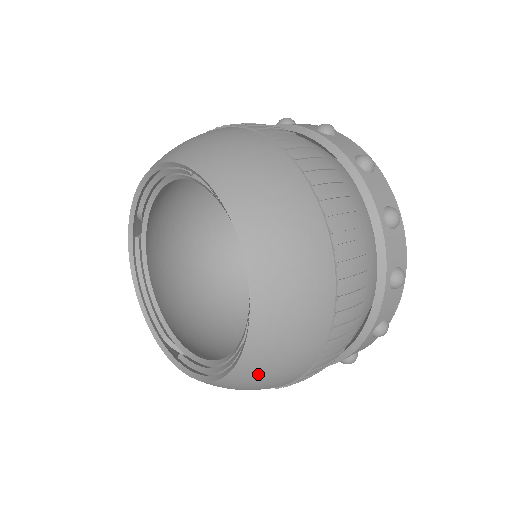
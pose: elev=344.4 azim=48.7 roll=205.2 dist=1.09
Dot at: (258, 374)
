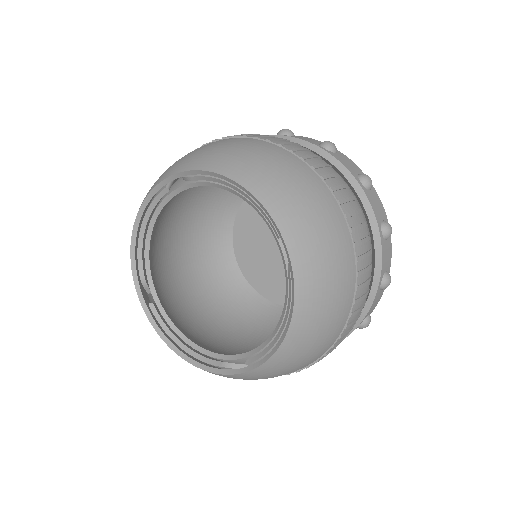
Dot at: (318, 287)
